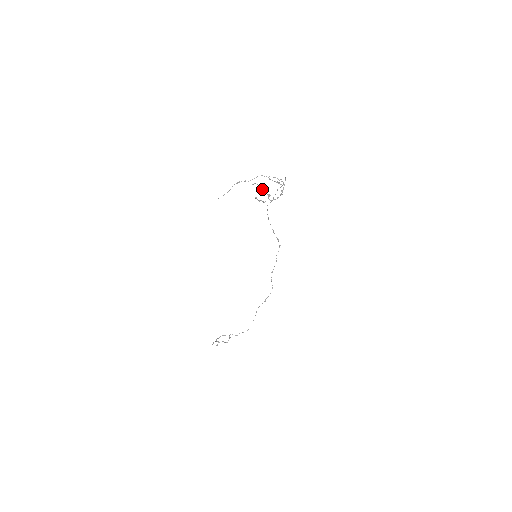
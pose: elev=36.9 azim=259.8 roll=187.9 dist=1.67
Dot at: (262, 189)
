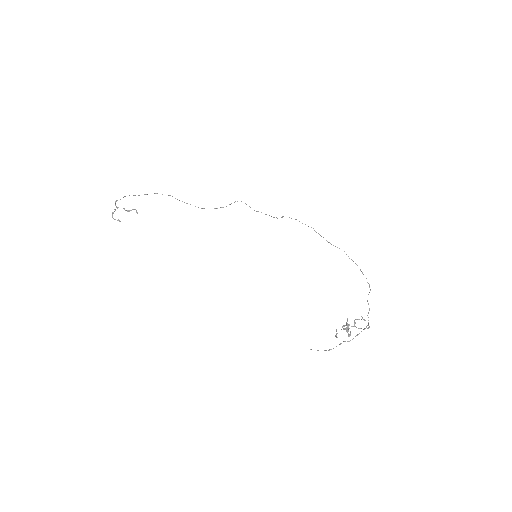
Dot at: (347, 324)
